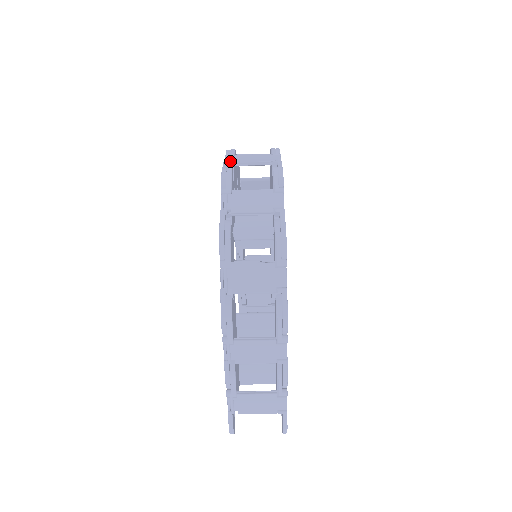
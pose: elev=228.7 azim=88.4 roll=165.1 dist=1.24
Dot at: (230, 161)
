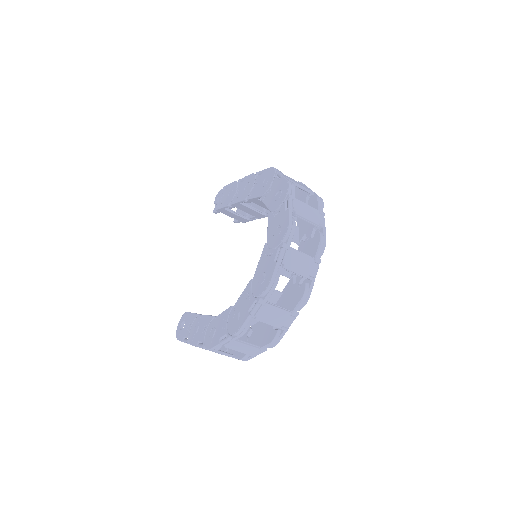
Dot at: (282, 263)
